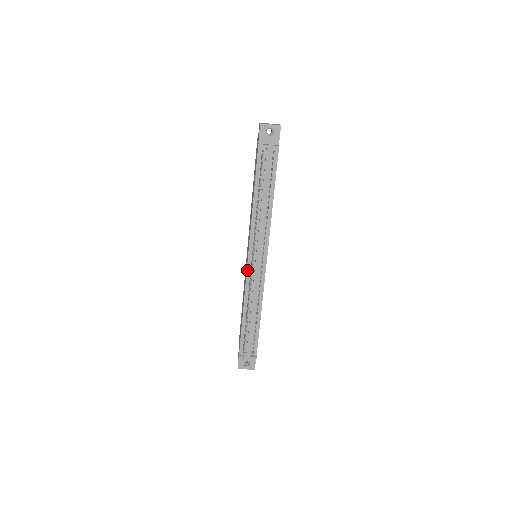
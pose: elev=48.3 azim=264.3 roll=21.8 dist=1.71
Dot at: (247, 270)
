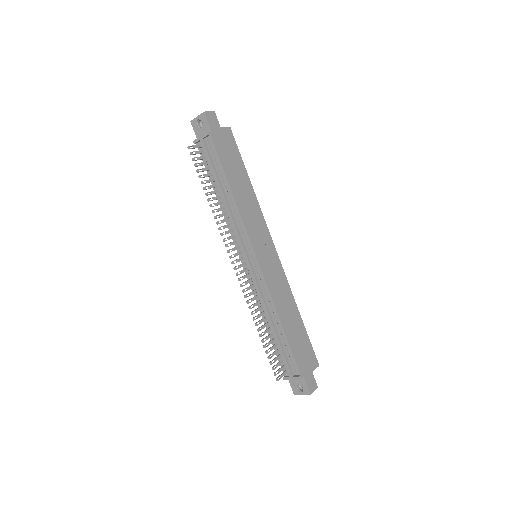
Dot at: occluded
